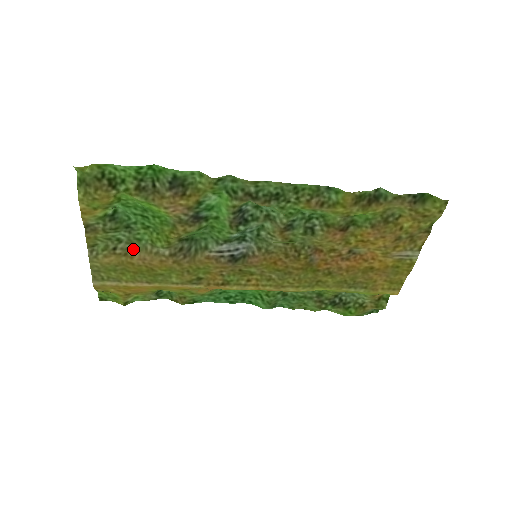
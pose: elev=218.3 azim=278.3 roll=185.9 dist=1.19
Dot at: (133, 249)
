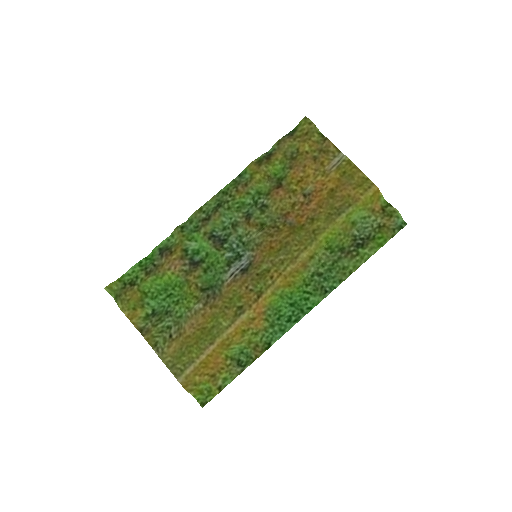
Dot at: (182, 326)
